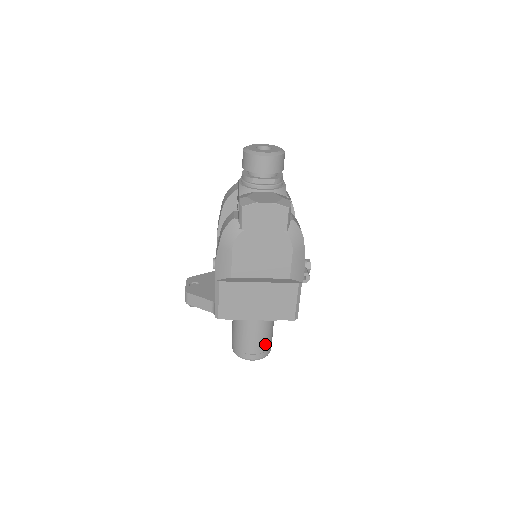
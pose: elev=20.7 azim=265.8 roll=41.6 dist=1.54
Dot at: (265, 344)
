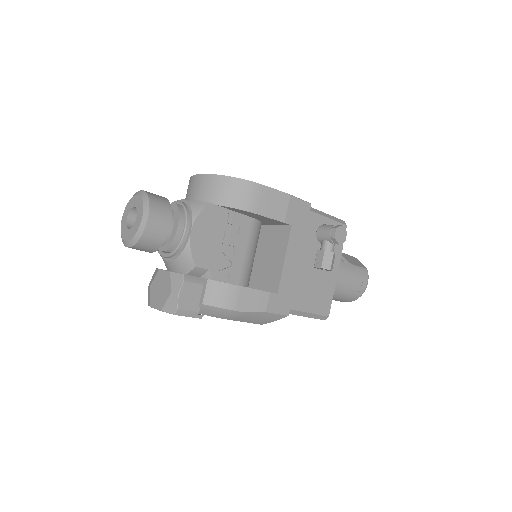
Dot at: (343, 297)
